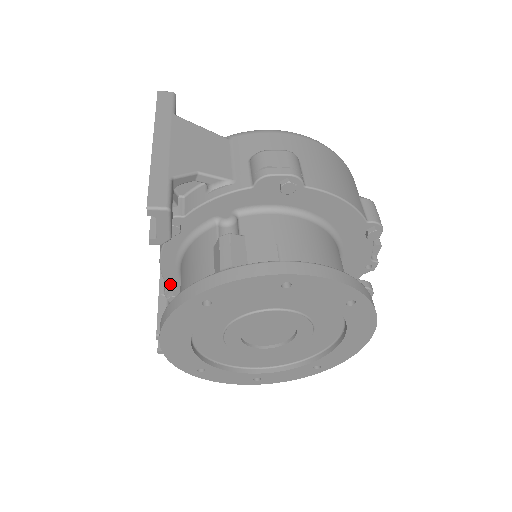
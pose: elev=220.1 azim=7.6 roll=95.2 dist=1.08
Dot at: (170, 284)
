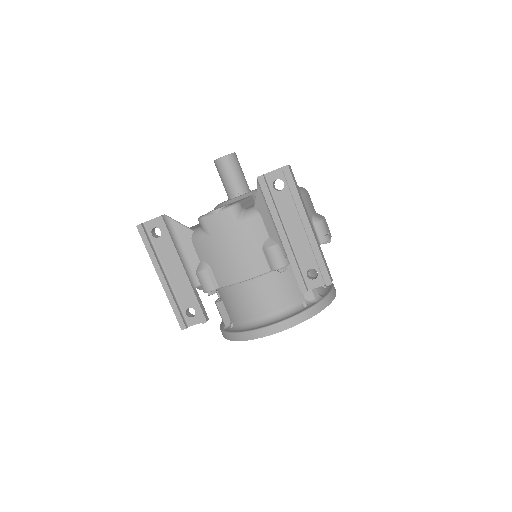
Dot at: occluded
